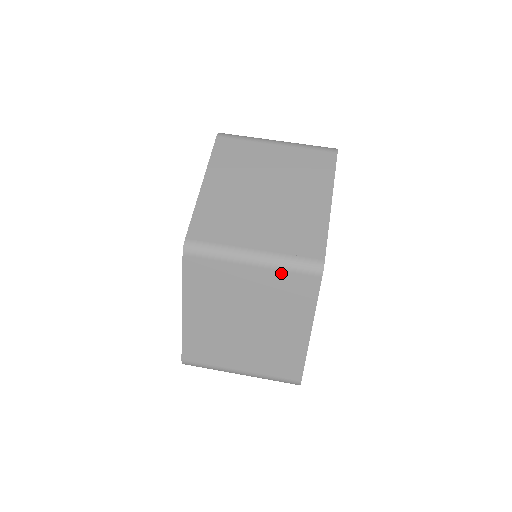
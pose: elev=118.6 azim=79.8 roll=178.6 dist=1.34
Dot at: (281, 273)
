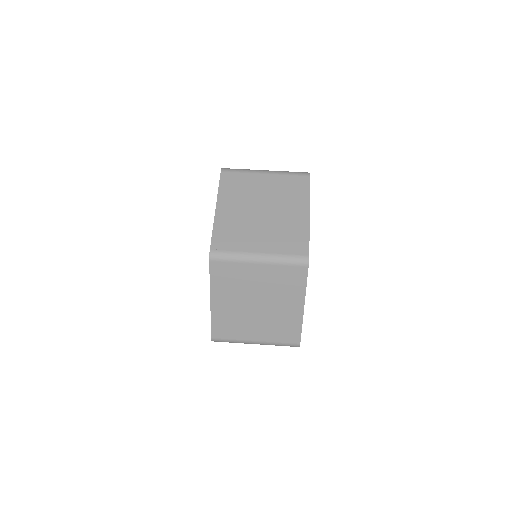
Dot at: (280, 267)
